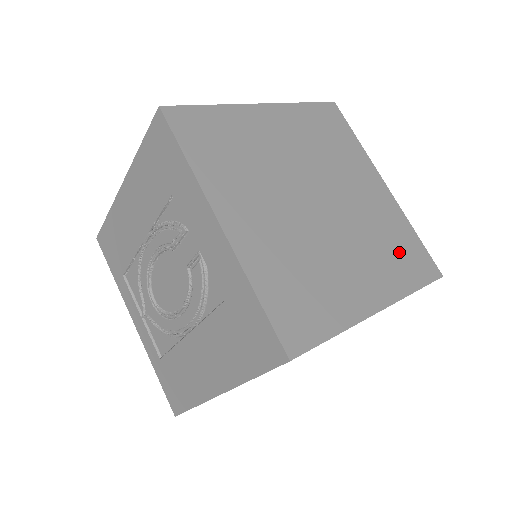
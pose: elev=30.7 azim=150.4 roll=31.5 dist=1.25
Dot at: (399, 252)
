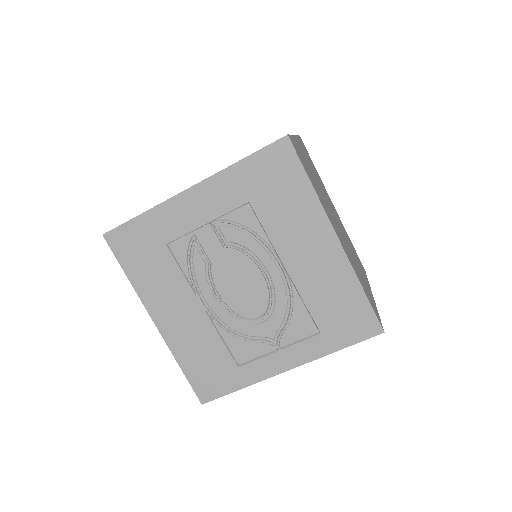
Dot at: occluded
